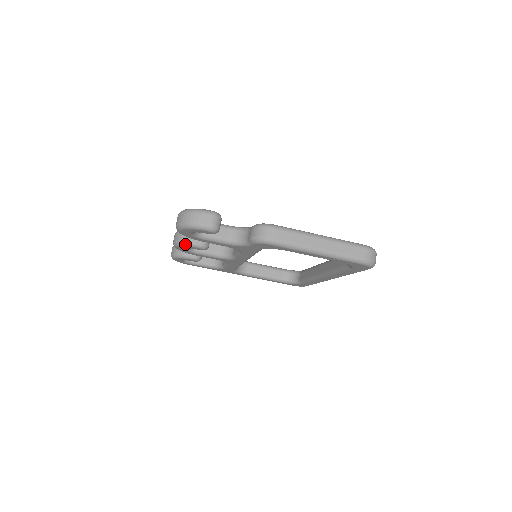
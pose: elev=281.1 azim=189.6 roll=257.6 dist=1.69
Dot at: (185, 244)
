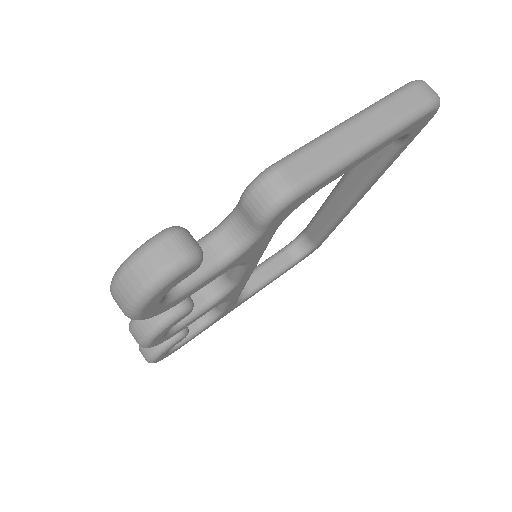
Dot at: (158, 330)
